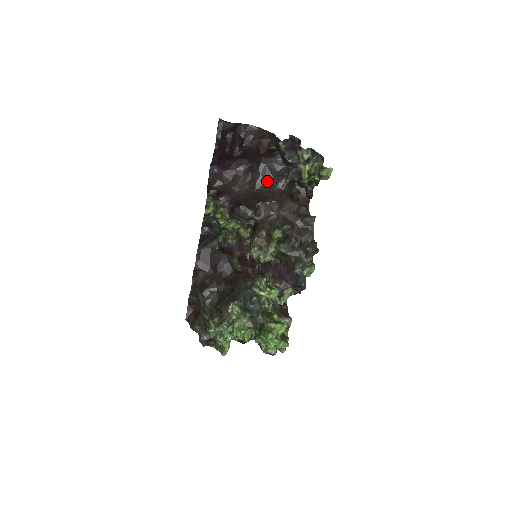
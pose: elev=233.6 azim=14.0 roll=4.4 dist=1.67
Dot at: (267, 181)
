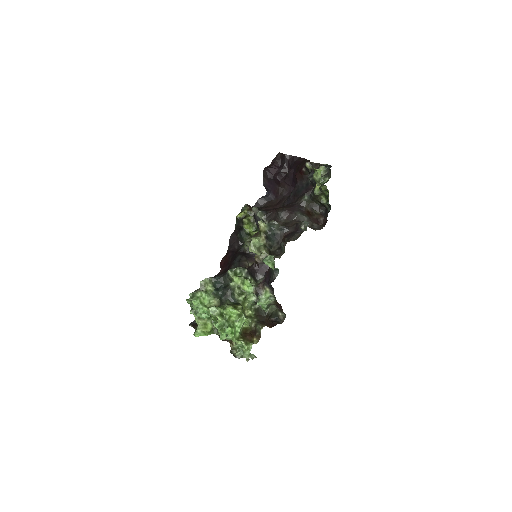
Dot at: (294, 199)
